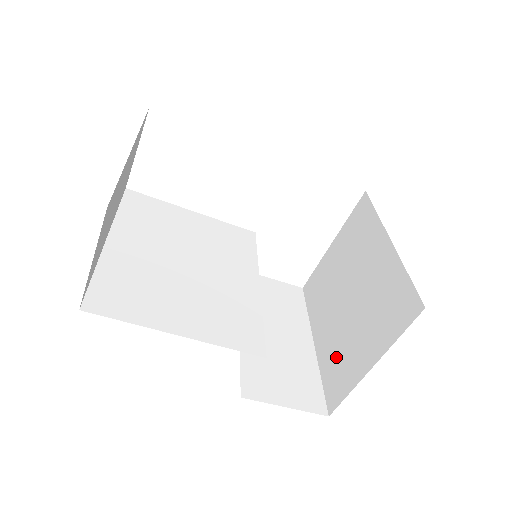
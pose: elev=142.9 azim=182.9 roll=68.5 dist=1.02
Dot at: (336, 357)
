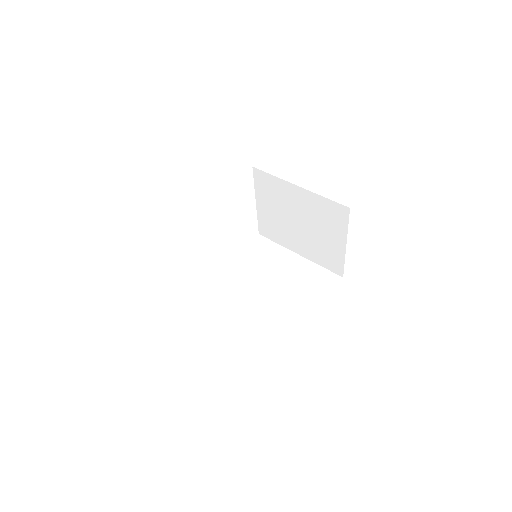
Dot at: (321, 253)
